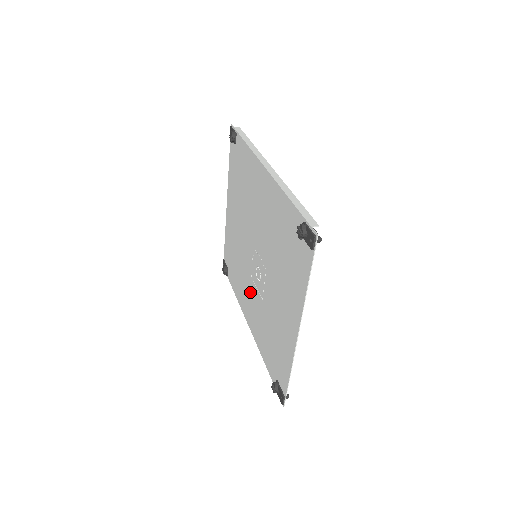
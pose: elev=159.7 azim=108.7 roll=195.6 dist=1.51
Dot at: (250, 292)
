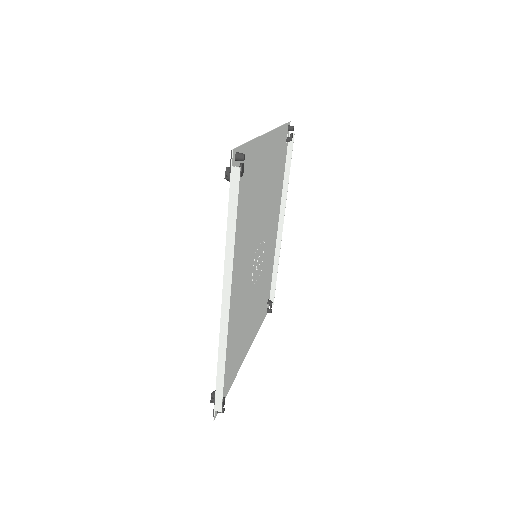
Dot at: (268, 234)
